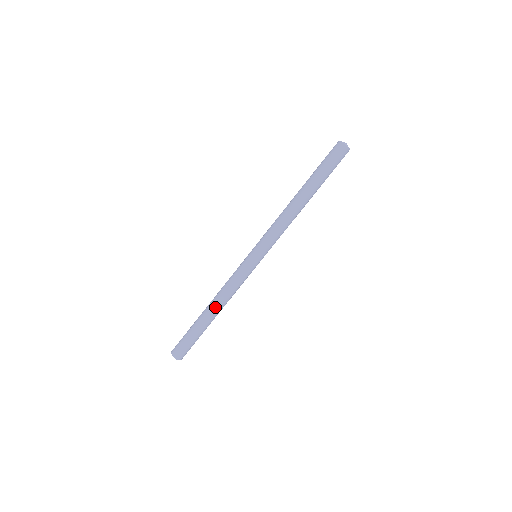
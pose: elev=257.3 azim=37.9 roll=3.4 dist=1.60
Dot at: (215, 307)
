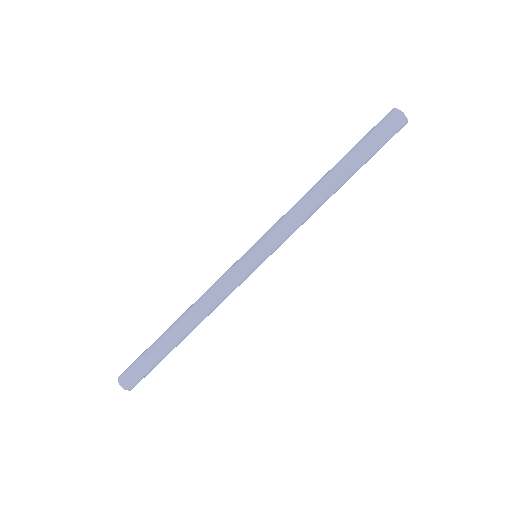
Dot at: (191, 323)
